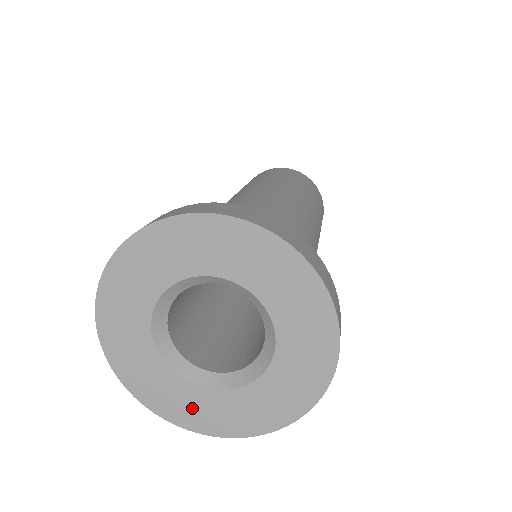
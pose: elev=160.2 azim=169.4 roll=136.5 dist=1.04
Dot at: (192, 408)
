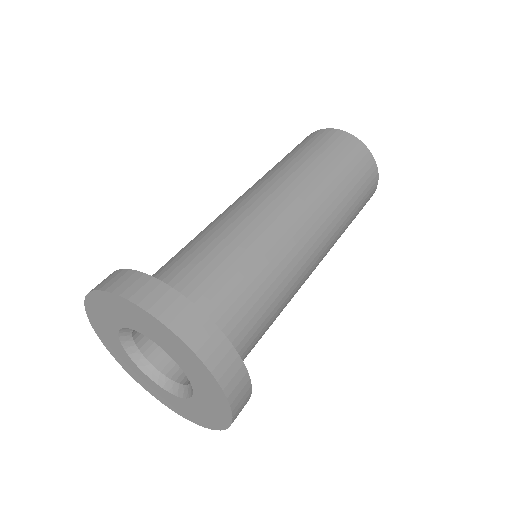
Dot at: (150, 386)
